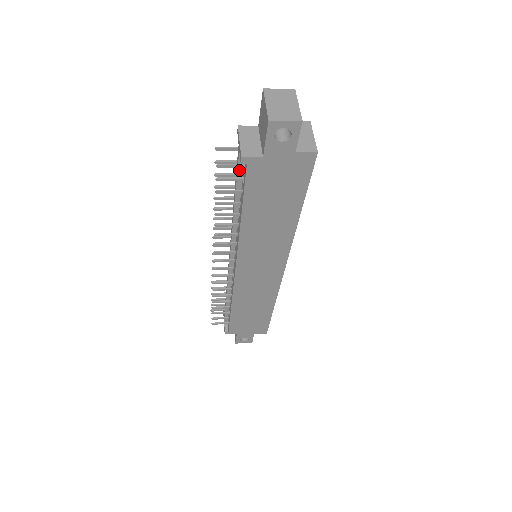
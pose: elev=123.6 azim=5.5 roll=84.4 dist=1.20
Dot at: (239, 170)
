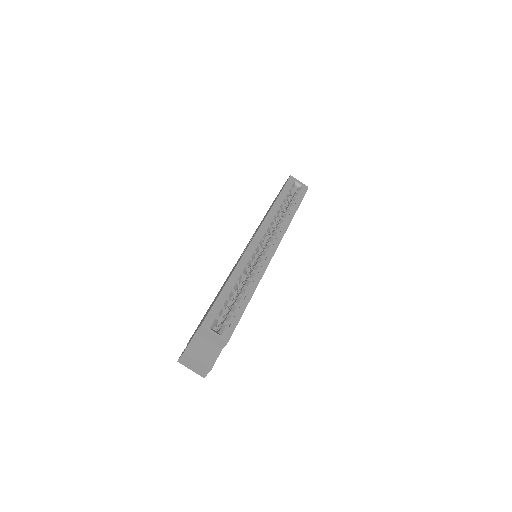
Dot at: occluded
